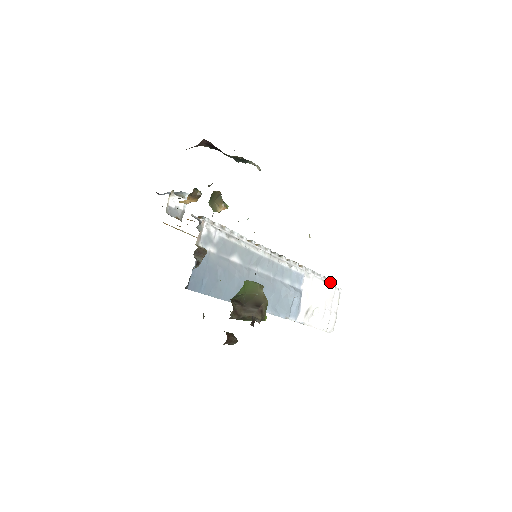
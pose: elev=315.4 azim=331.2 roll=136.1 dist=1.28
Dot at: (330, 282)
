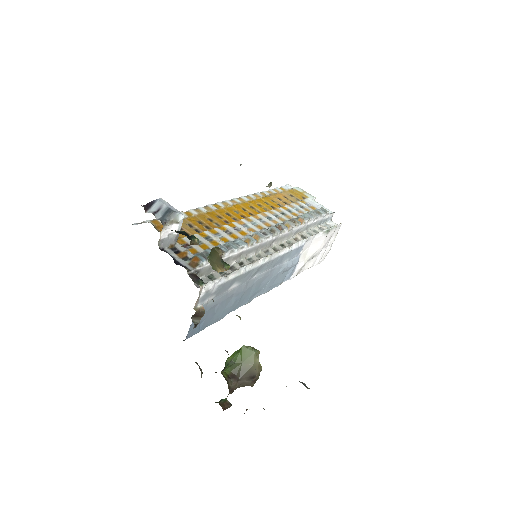
Dot at: (332, 214)
